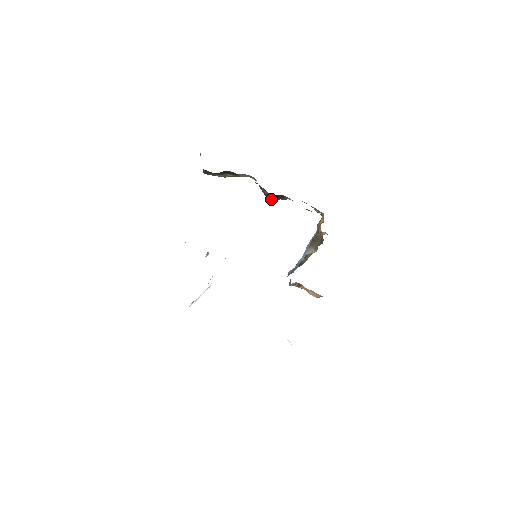
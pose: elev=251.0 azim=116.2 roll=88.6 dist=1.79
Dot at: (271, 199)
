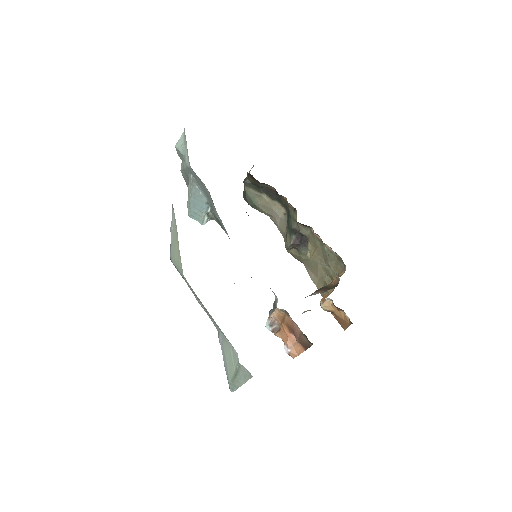
Dot at: (291, 240)
